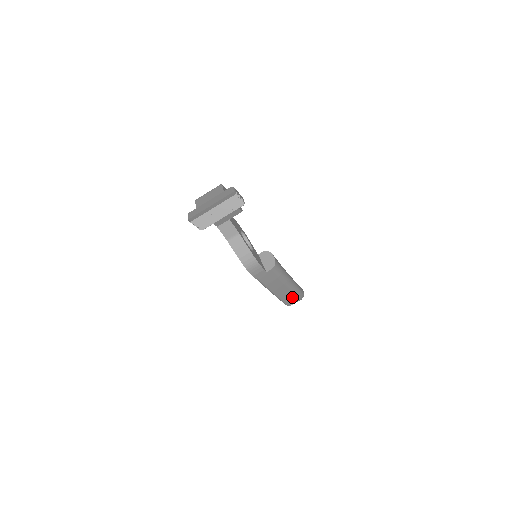
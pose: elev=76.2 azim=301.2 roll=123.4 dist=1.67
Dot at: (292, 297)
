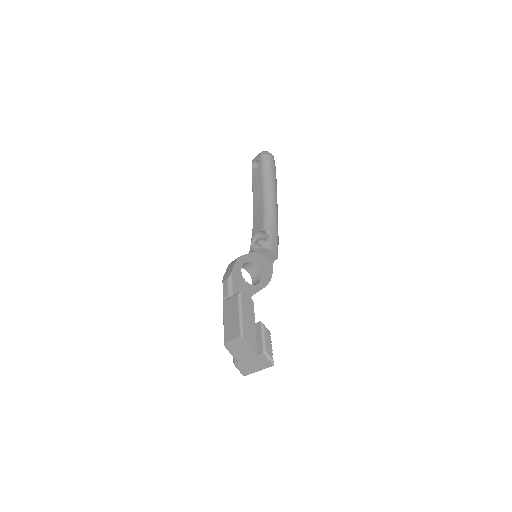
Dot at: occluded
